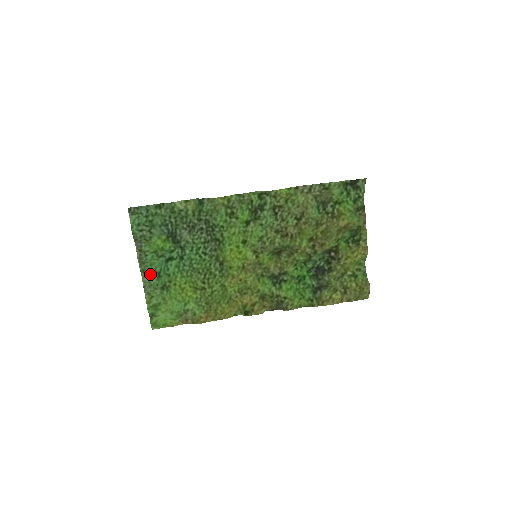
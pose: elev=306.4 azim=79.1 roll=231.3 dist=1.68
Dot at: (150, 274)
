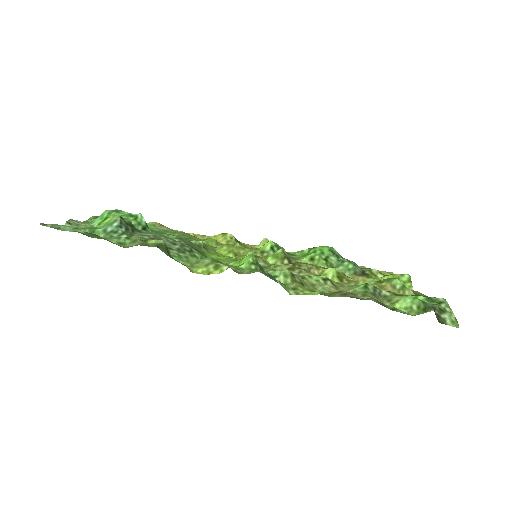
Dot at: occluded
